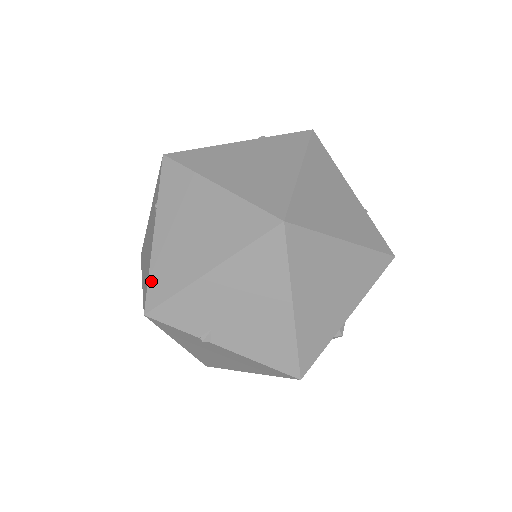
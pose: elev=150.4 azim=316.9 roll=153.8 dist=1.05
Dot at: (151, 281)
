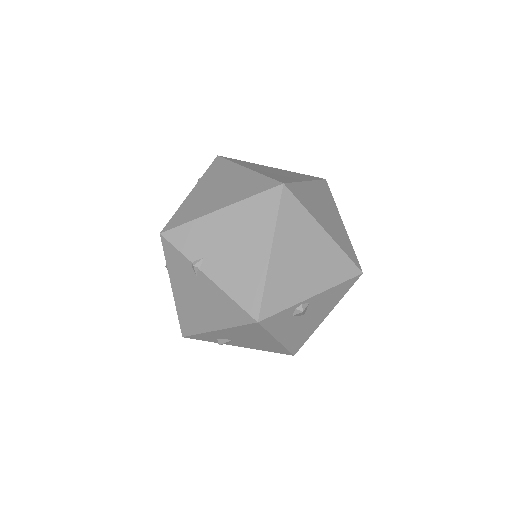
Dot at: (175, 216)
